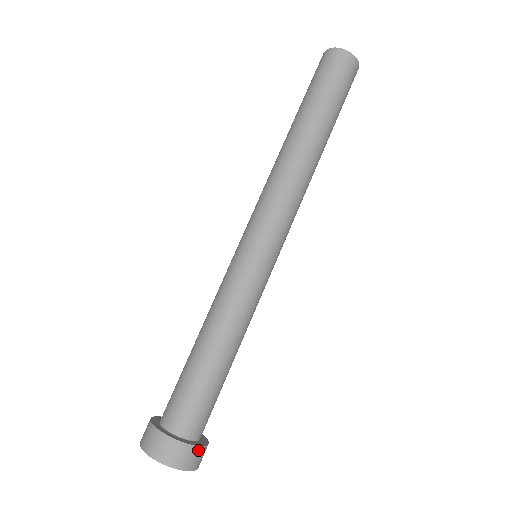
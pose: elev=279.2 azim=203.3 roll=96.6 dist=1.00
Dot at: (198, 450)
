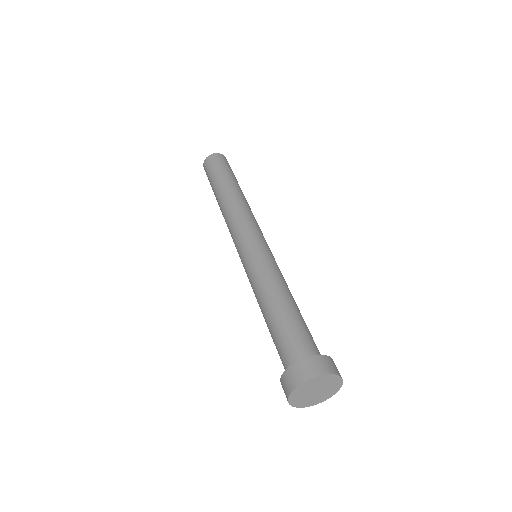
Dot at: occluded
